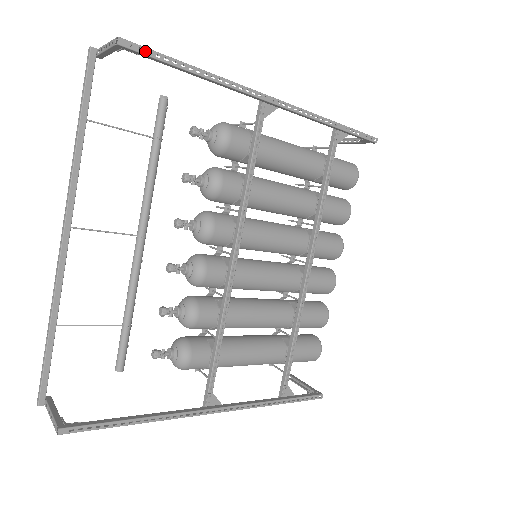
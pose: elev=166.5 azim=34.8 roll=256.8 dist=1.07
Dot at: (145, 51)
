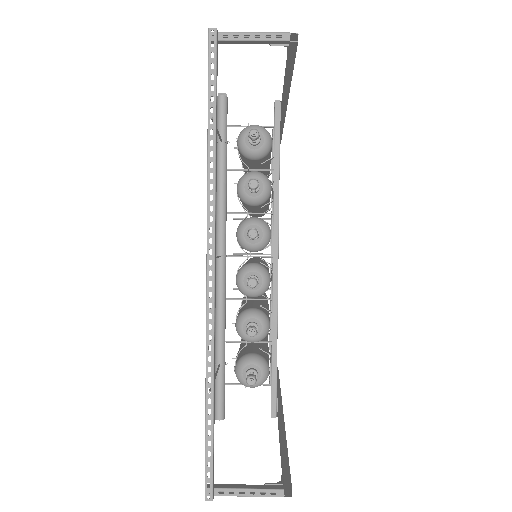
Dot at: (296, 51)
